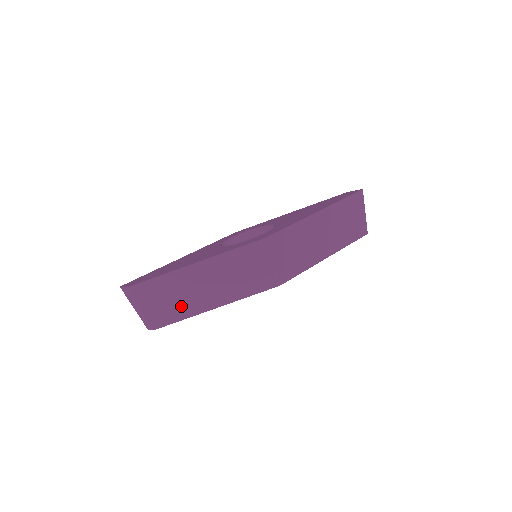
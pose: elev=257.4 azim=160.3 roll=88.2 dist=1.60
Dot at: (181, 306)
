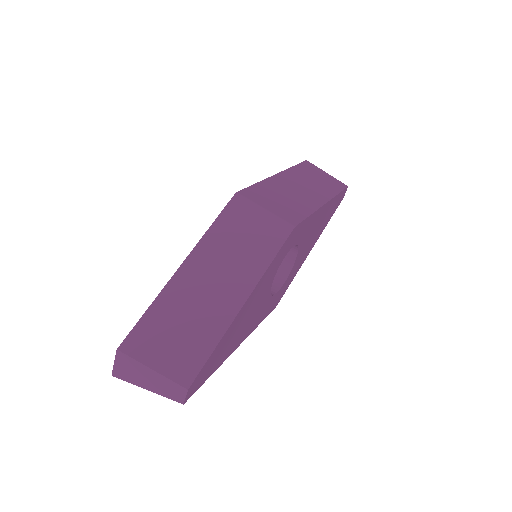
Dot at: (201, 328)
